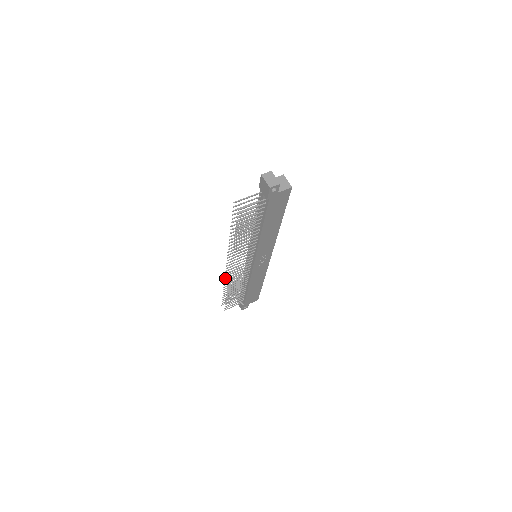
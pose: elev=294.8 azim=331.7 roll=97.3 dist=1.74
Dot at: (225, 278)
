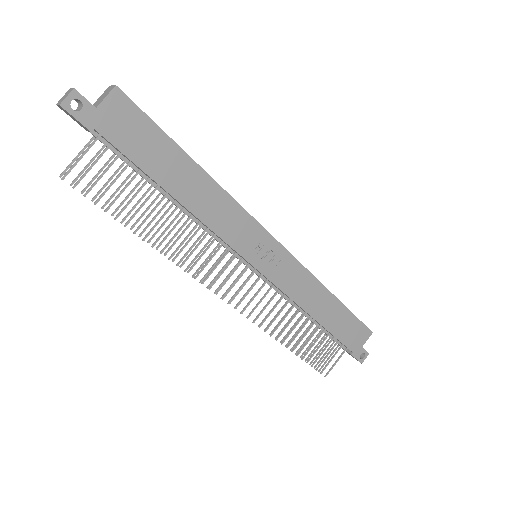
Dot at: occluded
